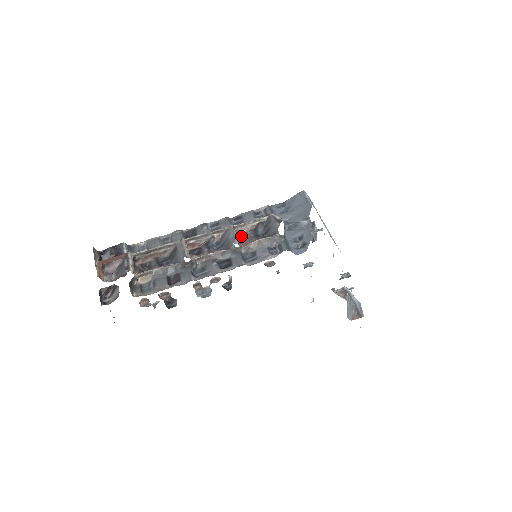
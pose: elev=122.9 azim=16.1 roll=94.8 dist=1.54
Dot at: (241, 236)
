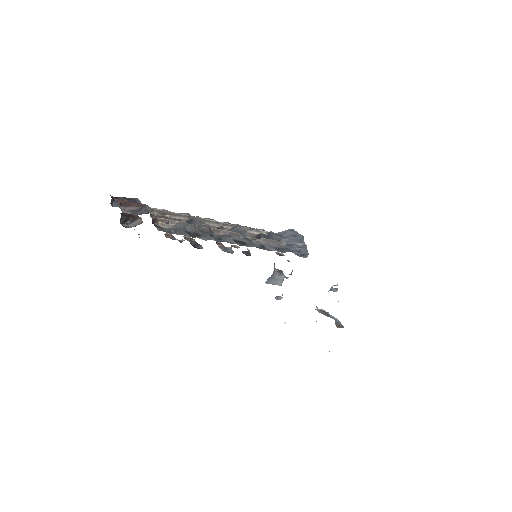
Dot at: occluded
